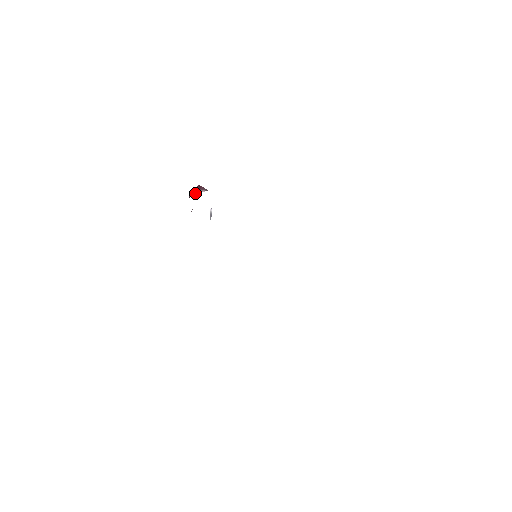
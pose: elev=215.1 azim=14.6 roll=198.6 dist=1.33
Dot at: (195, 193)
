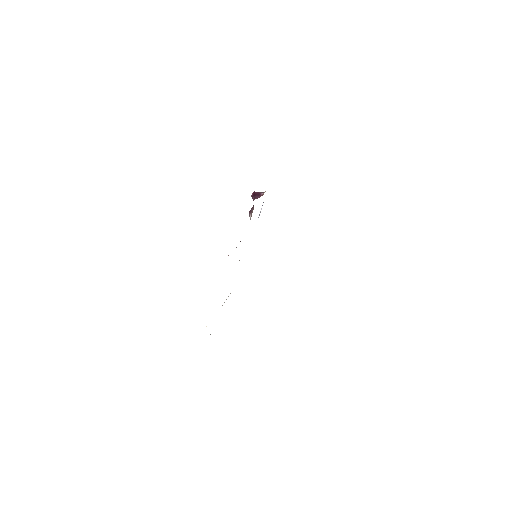
Dot at: (259, 195)
